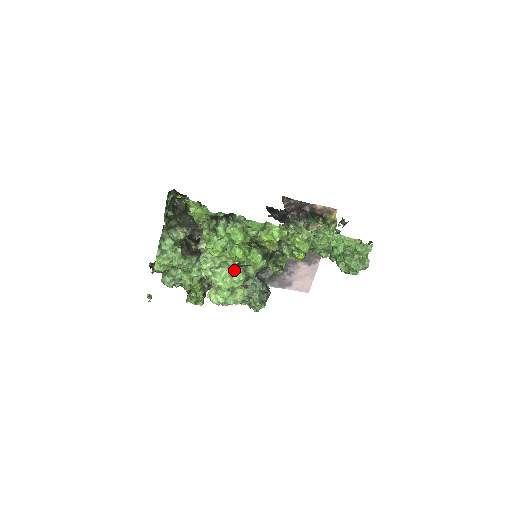
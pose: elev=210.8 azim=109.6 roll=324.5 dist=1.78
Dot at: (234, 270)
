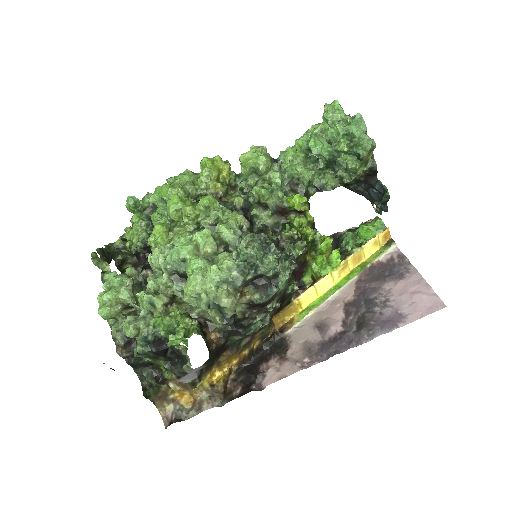
Dot at: occluded
